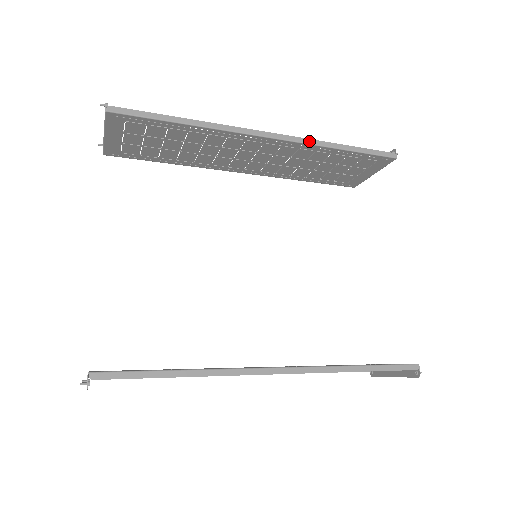
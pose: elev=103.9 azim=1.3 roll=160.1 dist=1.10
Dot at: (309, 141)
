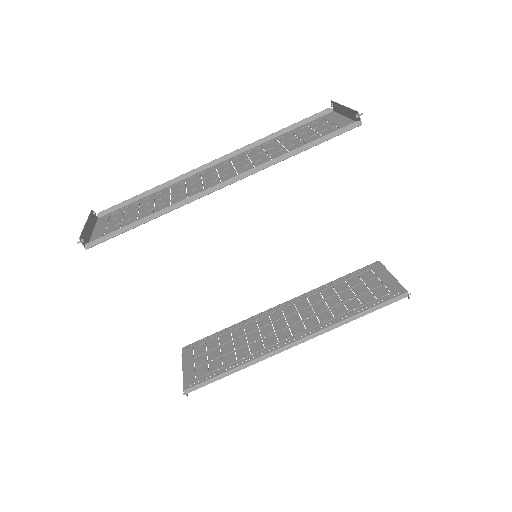
Dot at: (262, 167)
